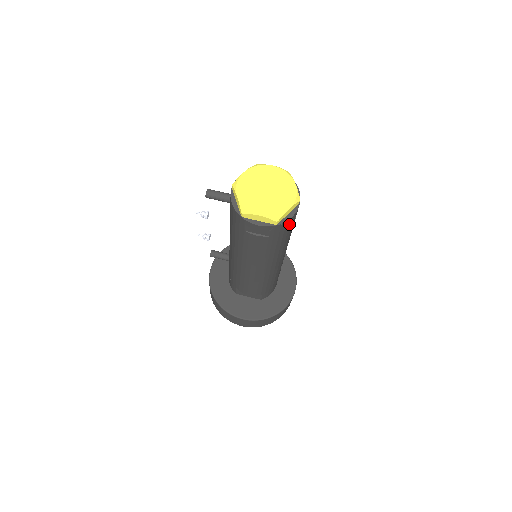
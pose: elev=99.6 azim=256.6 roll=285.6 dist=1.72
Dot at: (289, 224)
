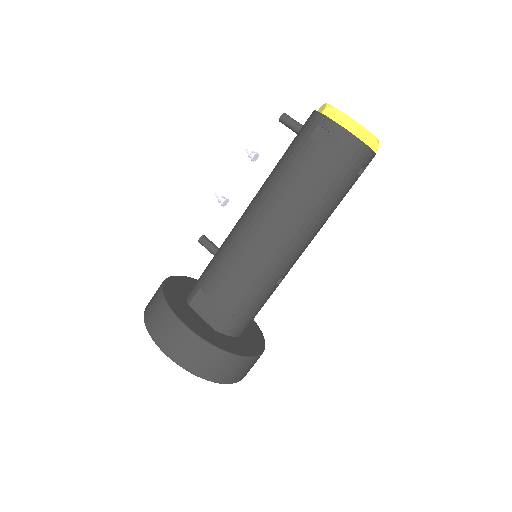
Dot at: (357, 158)
